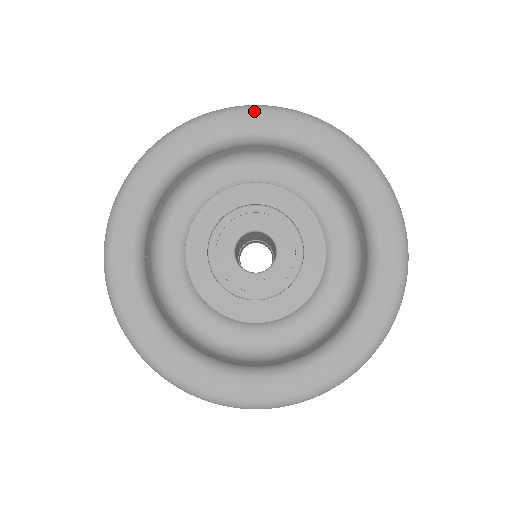
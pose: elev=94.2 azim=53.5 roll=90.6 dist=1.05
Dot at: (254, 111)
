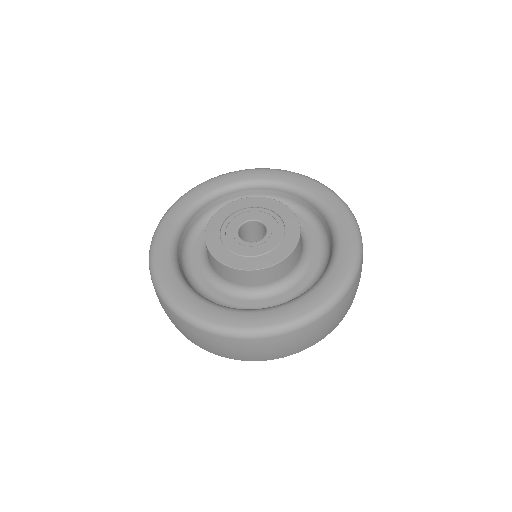
Dot at: (183, 197)
